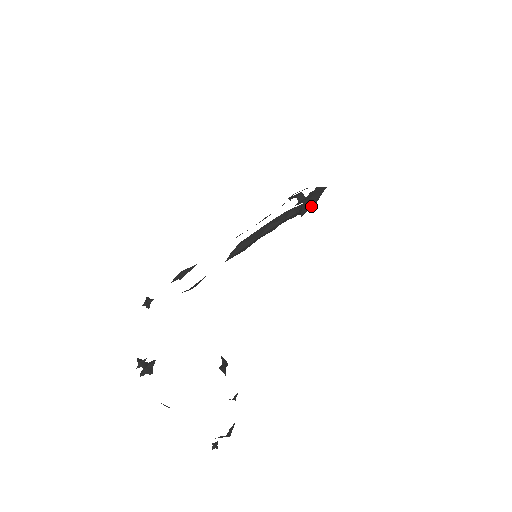
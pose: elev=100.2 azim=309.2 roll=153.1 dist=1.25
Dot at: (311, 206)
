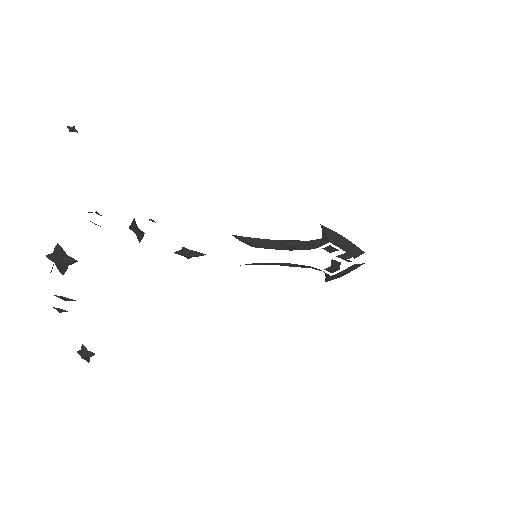
Dot at: (337, 233)
